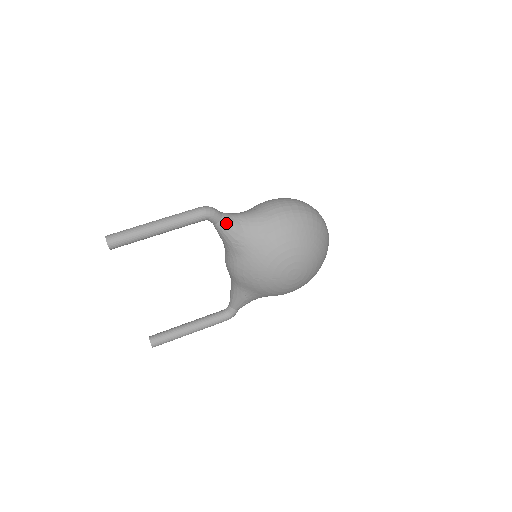
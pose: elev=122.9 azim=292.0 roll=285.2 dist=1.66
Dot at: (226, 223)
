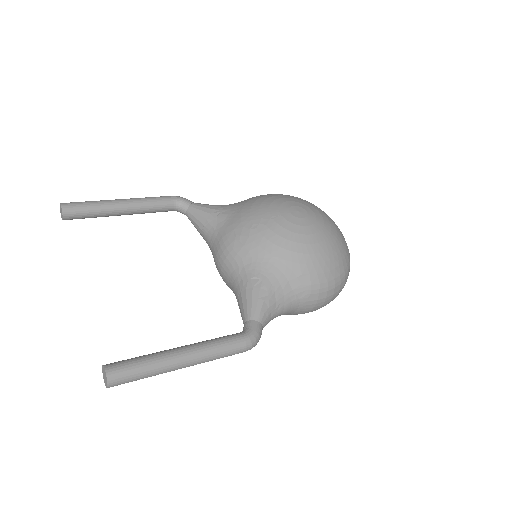
Dot at: (200, 204)
